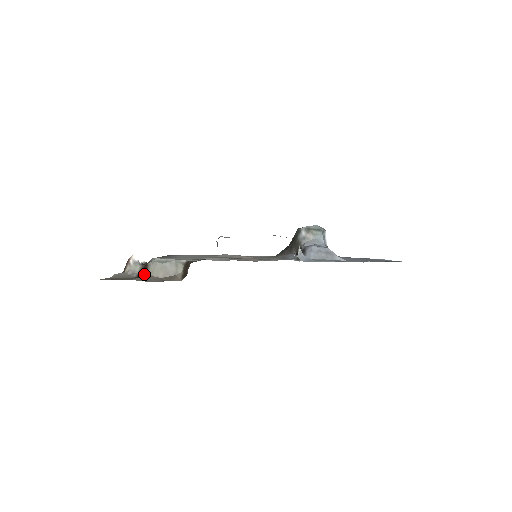
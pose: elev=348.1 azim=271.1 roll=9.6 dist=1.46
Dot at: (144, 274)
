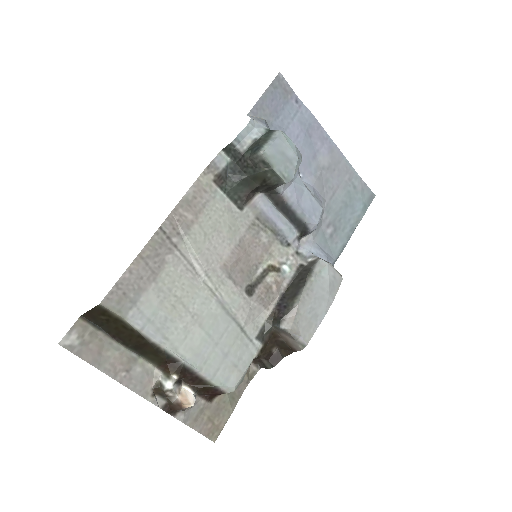
Dot at: (220, 395)
